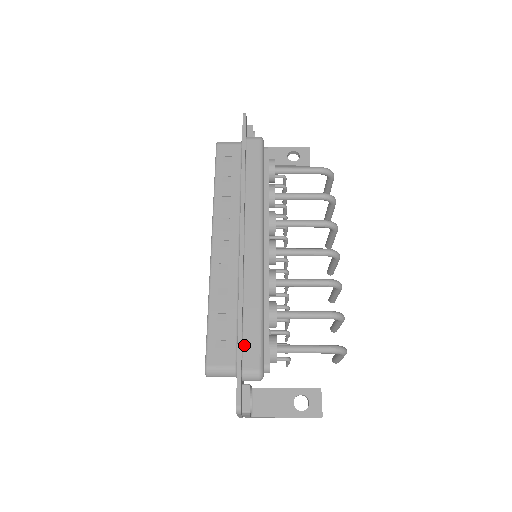
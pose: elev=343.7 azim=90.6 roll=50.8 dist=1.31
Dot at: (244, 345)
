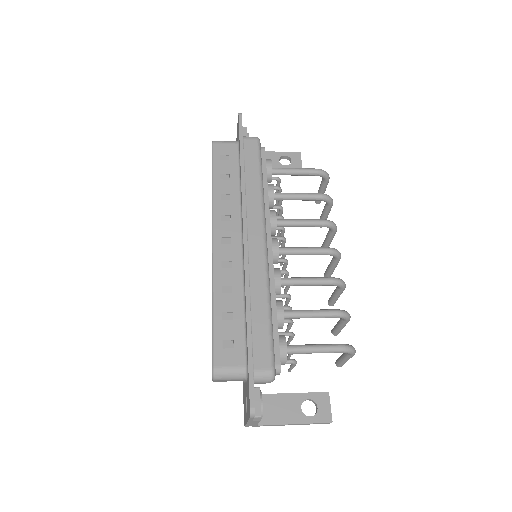
Dot at: (254, 344)
